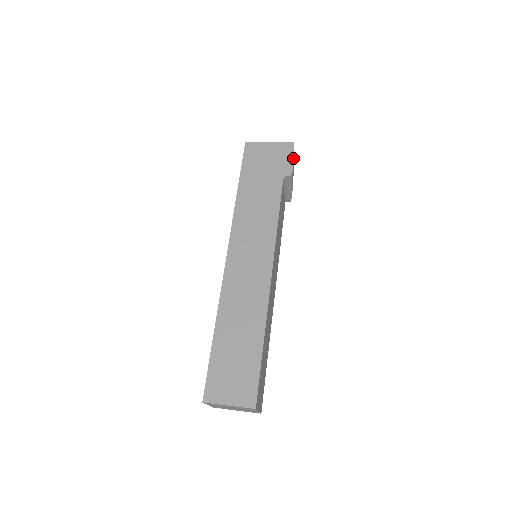
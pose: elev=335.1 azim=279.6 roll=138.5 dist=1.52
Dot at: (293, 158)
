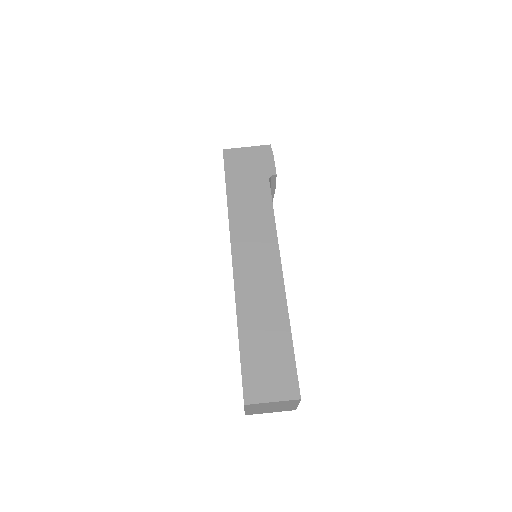
Dot at: (273, 159)
